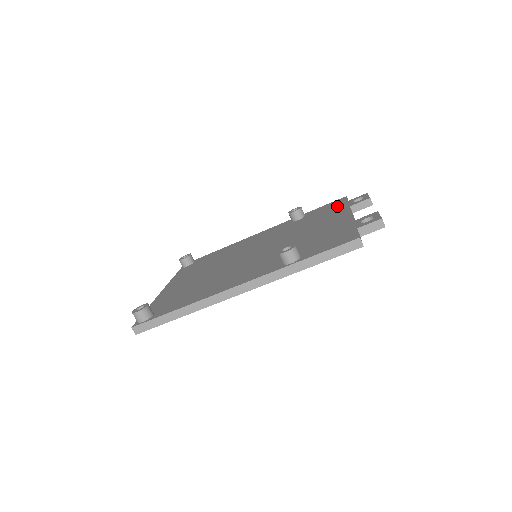
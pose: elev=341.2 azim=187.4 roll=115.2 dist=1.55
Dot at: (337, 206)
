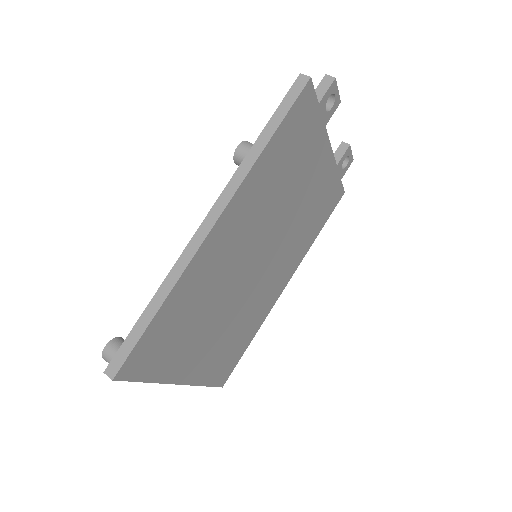
Dot at: occluded
